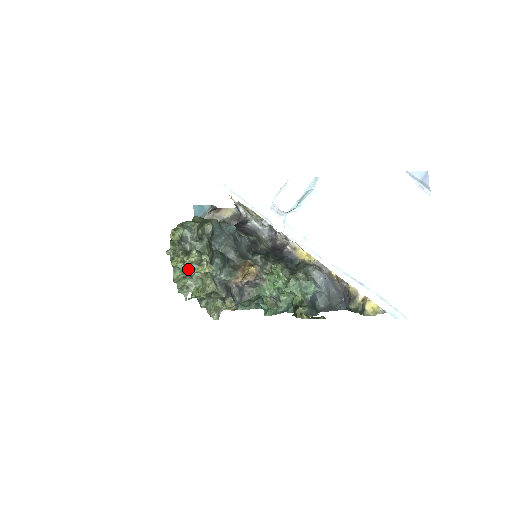
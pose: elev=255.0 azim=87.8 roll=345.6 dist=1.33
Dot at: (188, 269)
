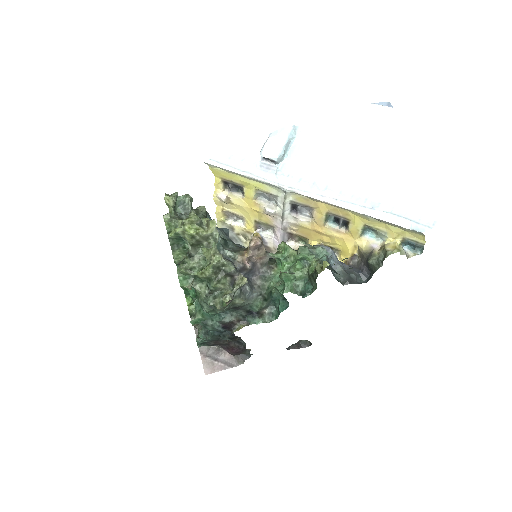
Dot at: (189, 228)
